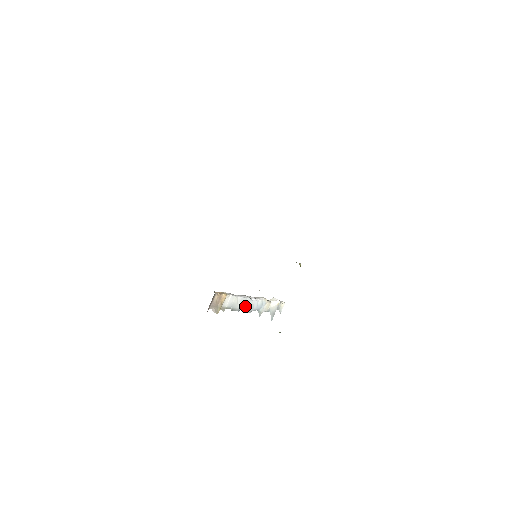
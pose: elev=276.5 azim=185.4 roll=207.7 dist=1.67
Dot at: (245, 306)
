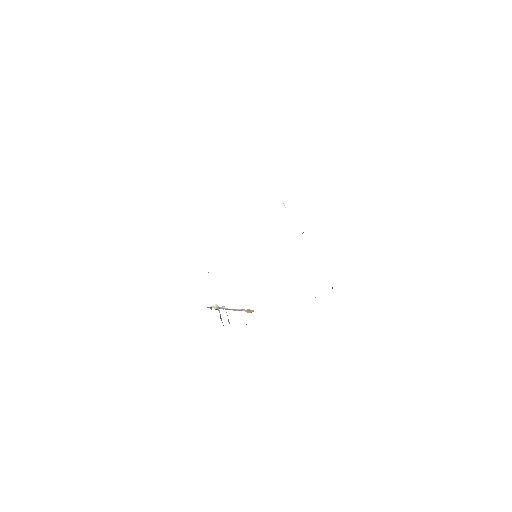
Dot at: occluded
